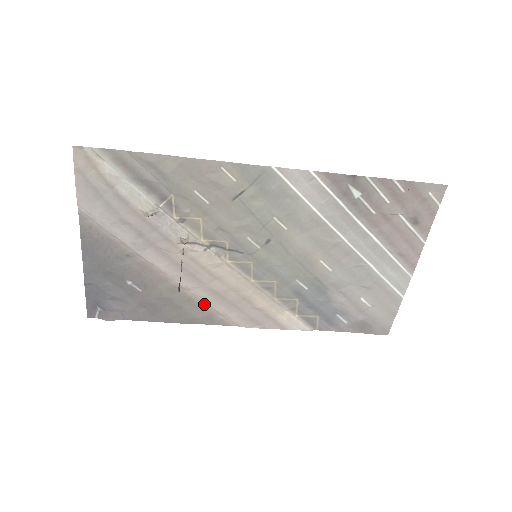
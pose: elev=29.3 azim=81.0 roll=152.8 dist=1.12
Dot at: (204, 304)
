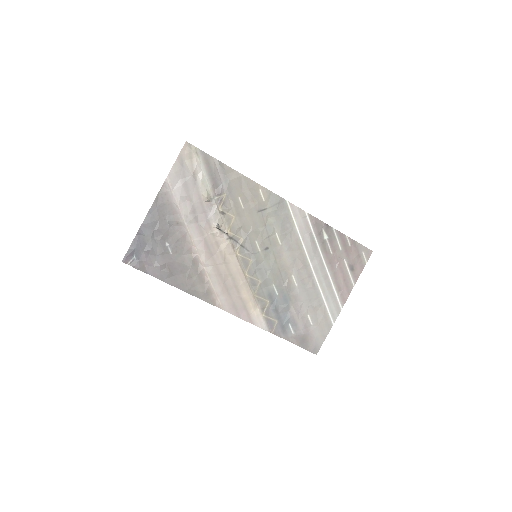
Dot at: (208, 281)
